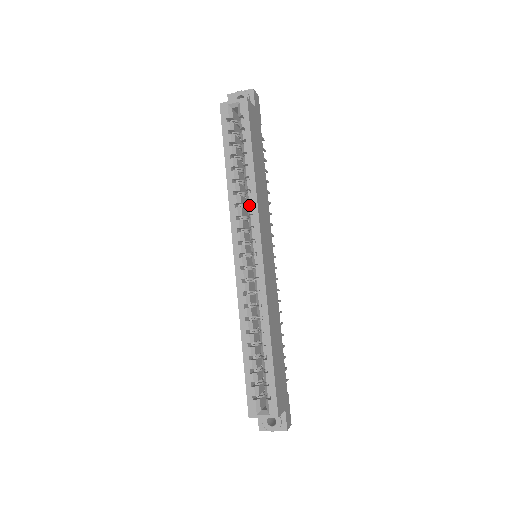
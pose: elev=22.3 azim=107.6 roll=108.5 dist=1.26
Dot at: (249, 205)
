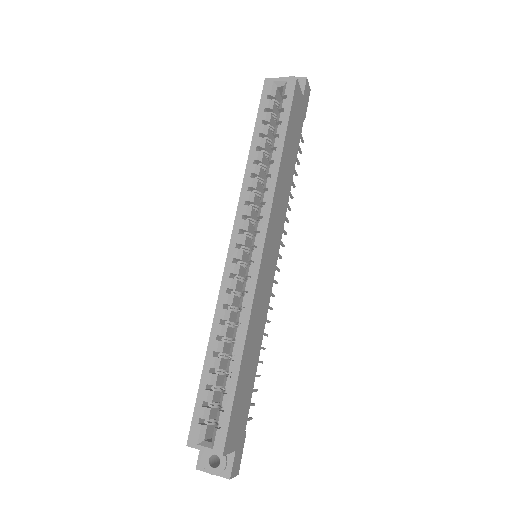
Dot at: (264, 192)
